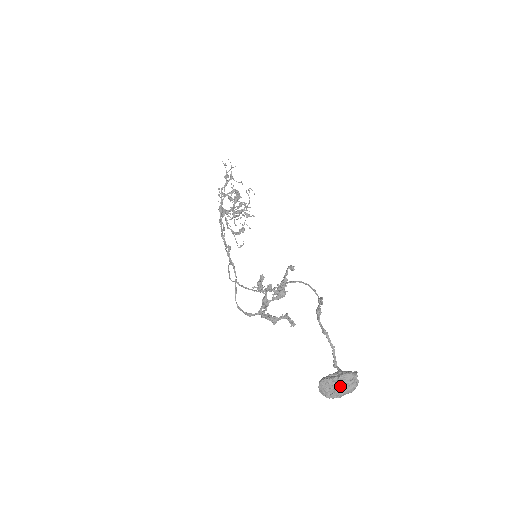
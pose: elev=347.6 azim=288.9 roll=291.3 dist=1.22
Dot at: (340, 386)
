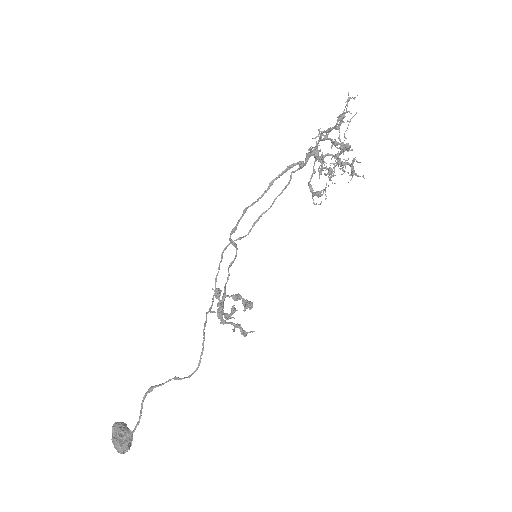
Dot at: (114, 441)
